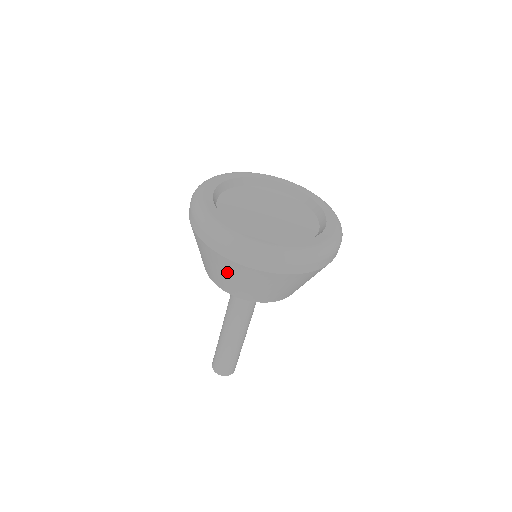
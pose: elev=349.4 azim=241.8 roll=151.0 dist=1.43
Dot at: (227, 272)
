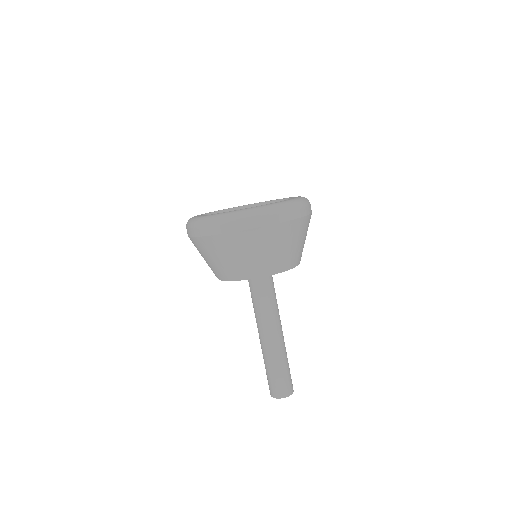
Dot at: (231, 251)
